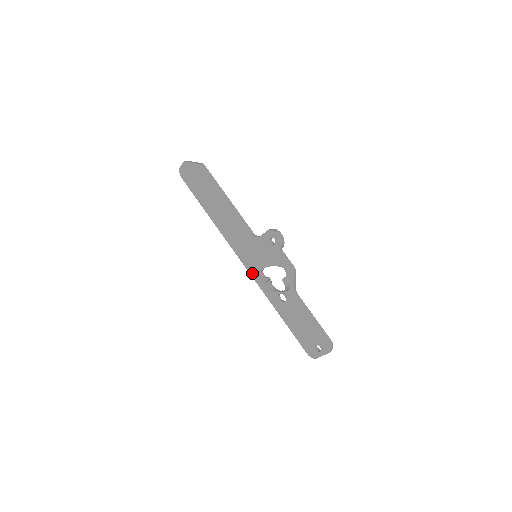
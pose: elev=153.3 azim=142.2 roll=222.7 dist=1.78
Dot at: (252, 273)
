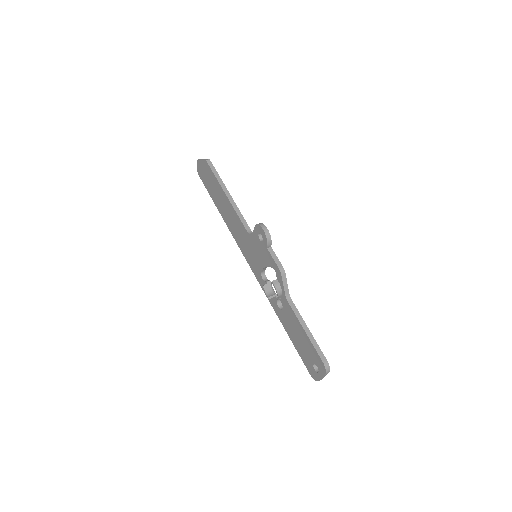
Dot at: (256, 276)
